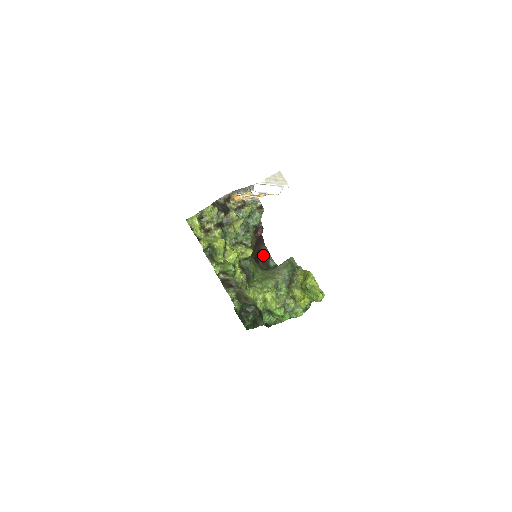
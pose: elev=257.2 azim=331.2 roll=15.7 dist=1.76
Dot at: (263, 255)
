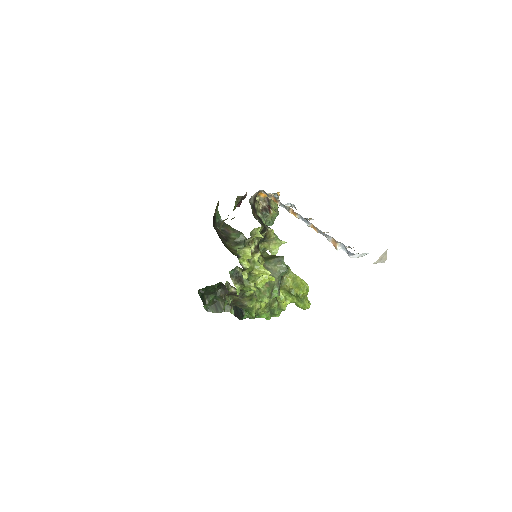
Dot at: occluded
